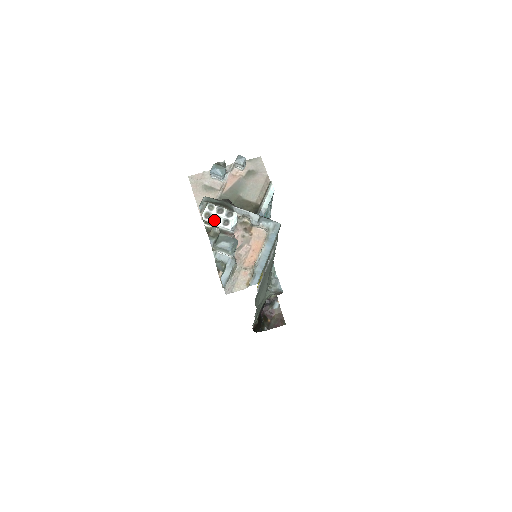
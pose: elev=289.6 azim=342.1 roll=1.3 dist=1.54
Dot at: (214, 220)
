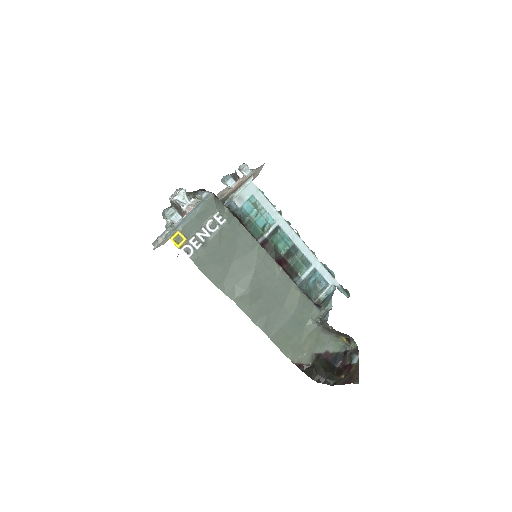
Dot at: (171, 197)
